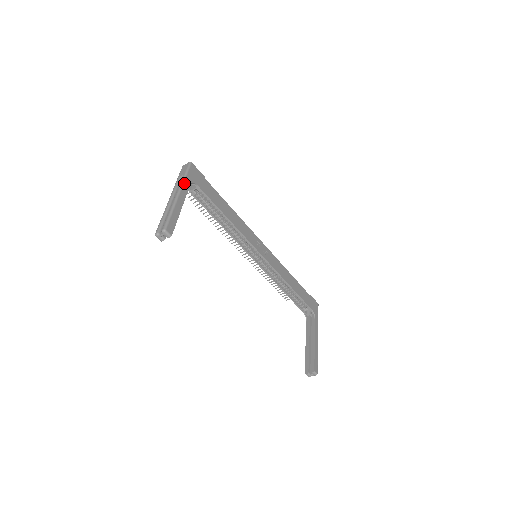
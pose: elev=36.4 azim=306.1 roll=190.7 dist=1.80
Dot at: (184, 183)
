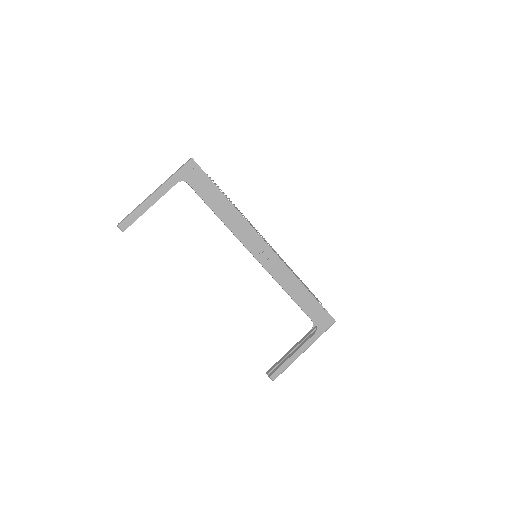
Dot at: (168, 182)
